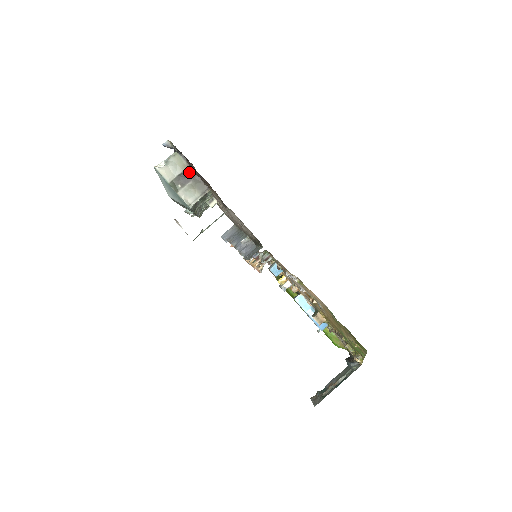
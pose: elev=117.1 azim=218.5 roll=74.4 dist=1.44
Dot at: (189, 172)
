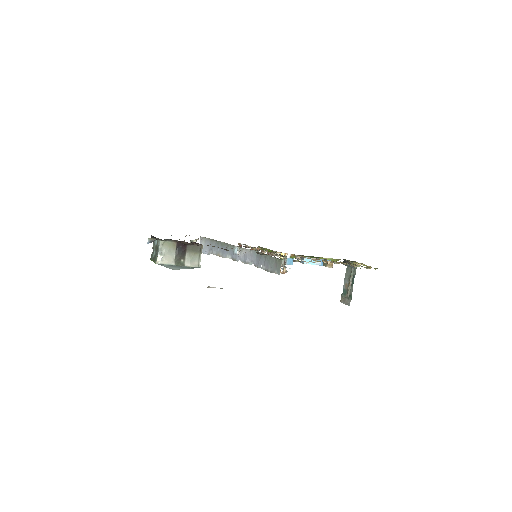
Dot at: (180, 246)
